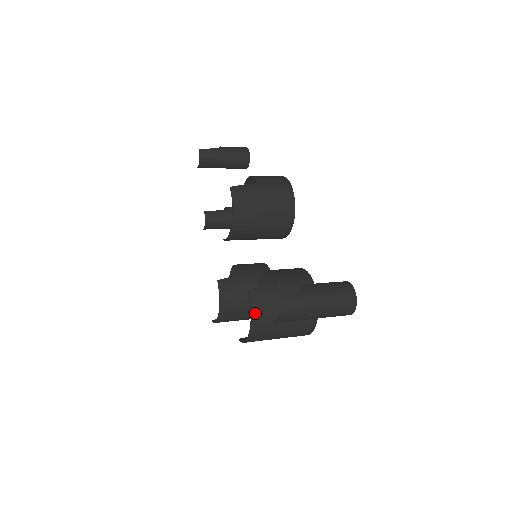
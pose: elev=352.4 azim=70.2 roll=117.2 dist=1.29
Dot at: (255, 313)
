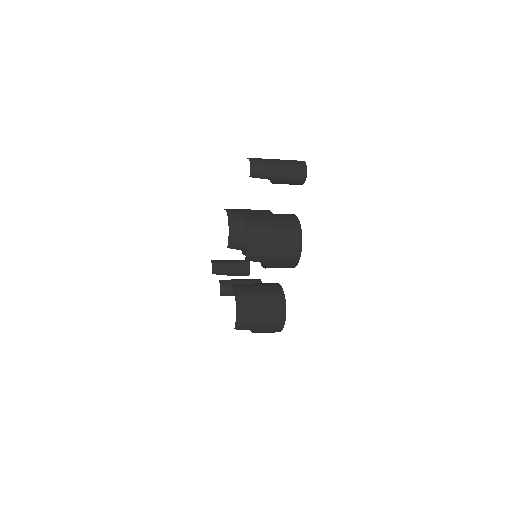
Dot at: (247, 217)
